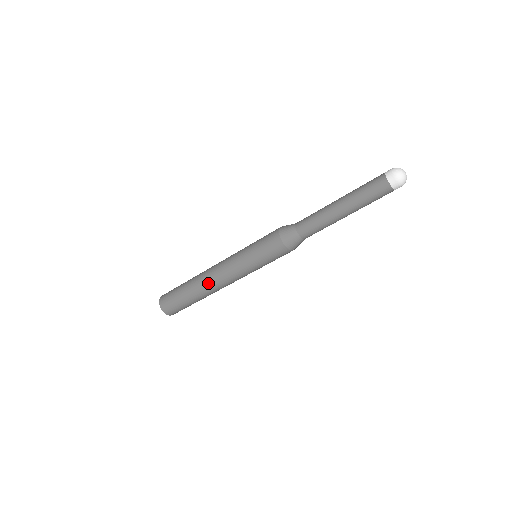
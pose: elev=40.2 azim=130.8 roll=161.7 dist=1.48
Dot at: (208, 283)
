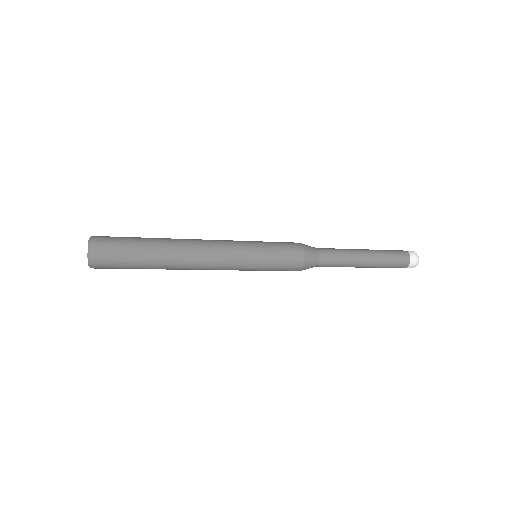
Dot at: (190, 255)
